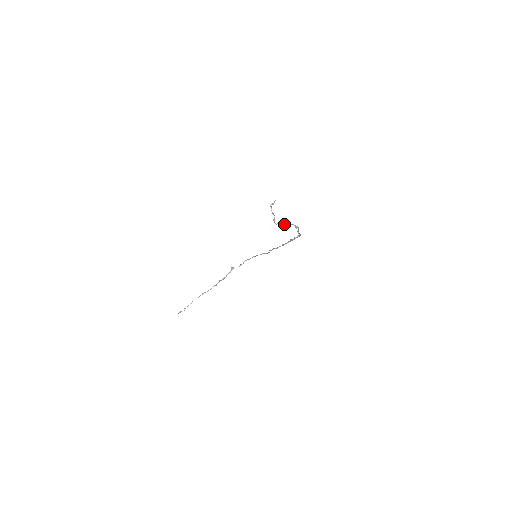
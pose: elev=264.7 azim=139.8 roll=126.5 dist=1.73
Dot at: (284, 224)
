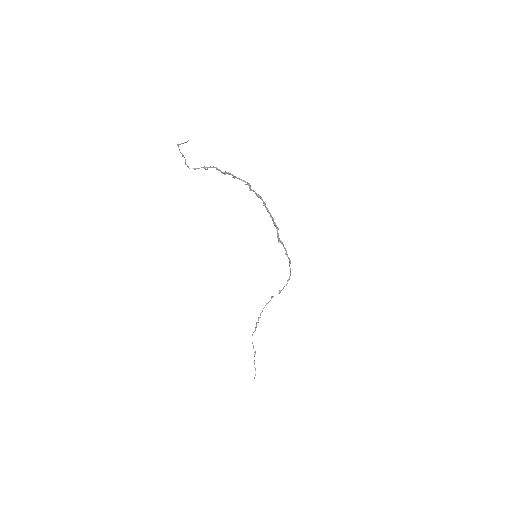
Dot at: occluded
